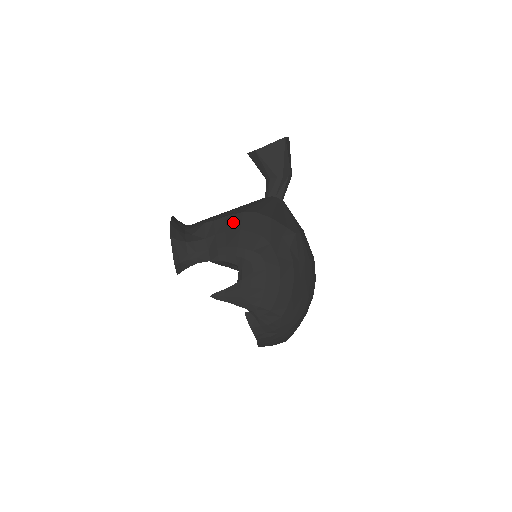
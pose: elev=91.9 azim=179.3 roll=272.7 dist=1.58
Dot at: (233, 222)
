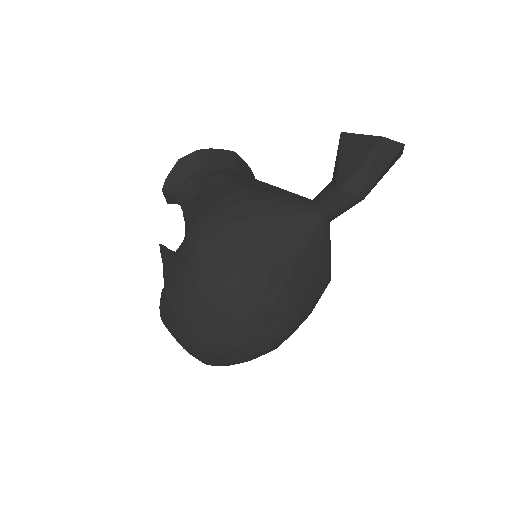
Dot at: (227, 190)
